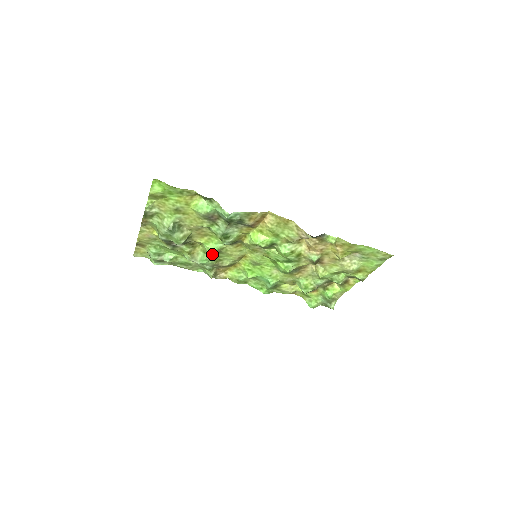
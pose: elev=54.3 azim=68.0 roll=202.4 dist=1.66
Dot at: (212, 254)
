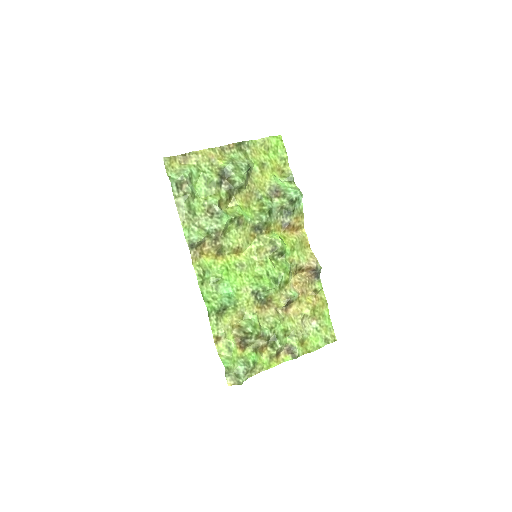
Dot at: (237, 218)
